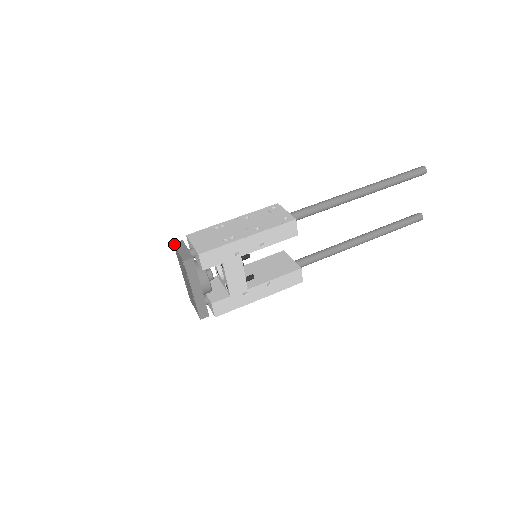
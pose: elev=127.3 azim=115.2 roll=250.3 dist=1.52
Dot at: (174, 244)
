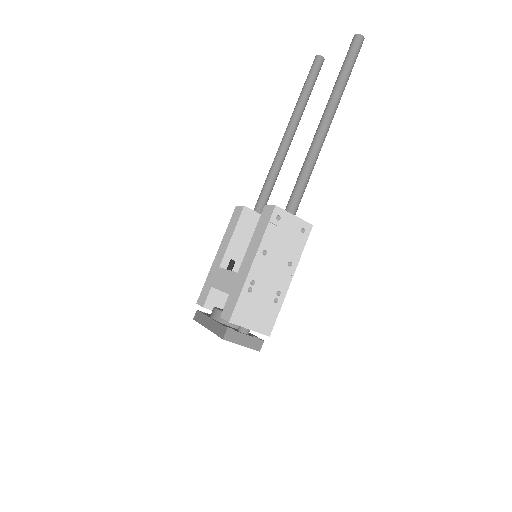
Dot at: (226, 340)
